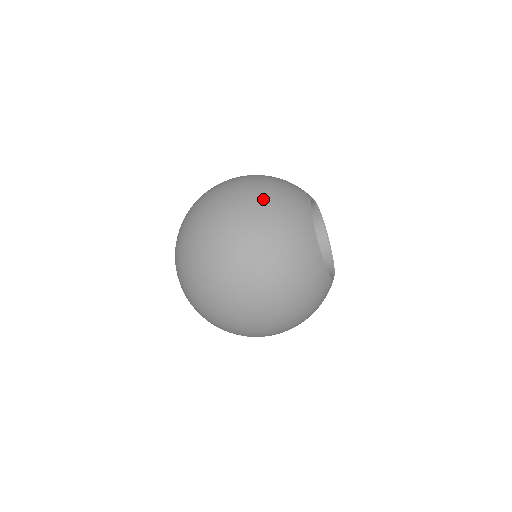
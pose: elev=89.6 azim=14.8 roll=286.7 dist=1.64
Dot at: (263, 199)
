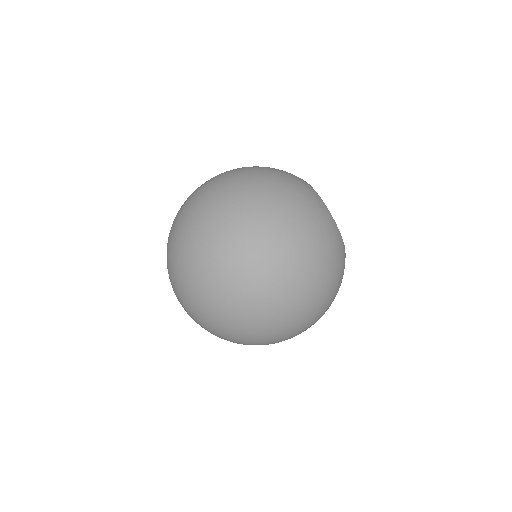
Dot at: (263, 175)
